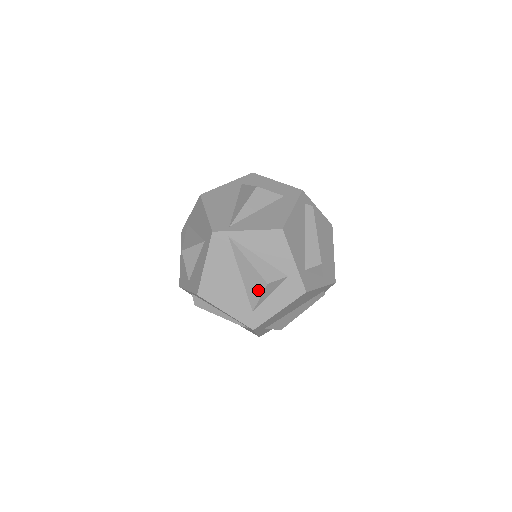
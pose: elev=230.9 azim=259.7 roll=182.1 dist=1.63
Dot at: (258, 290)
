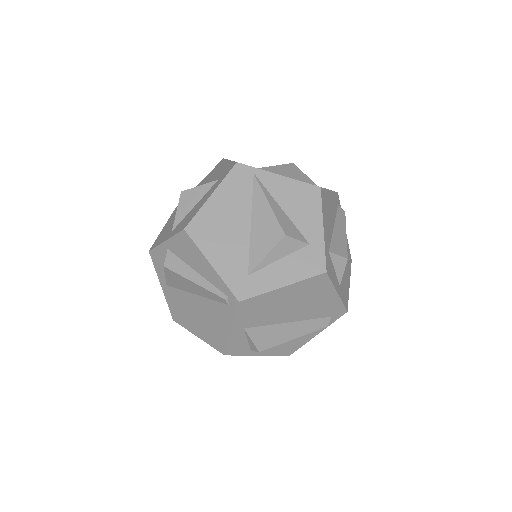
Dot at: (268, 244)
